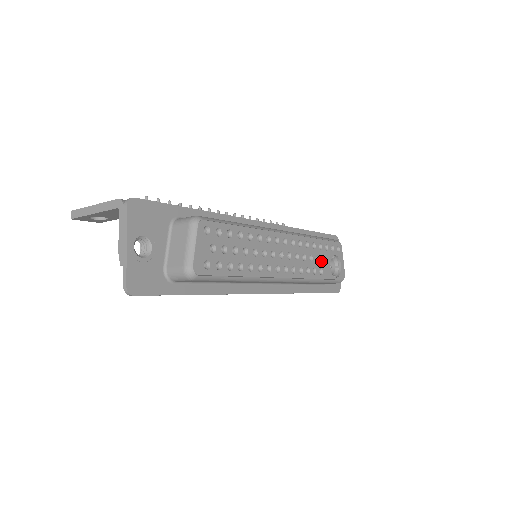
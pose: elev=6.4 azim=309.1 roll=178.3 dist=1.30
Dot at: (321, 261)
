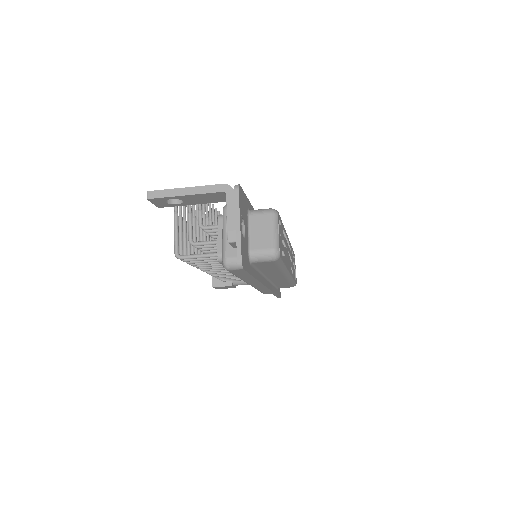
Dot at: (293, 265)
